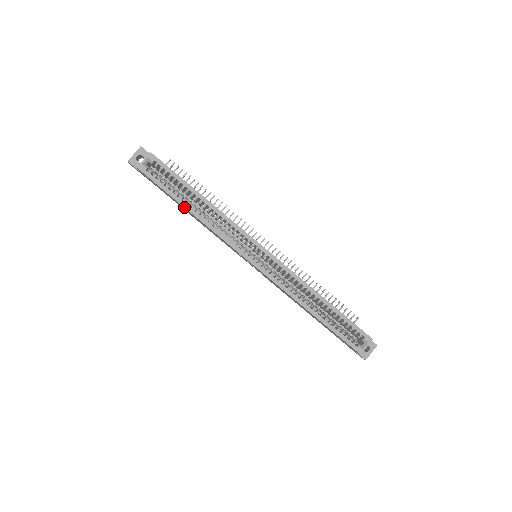
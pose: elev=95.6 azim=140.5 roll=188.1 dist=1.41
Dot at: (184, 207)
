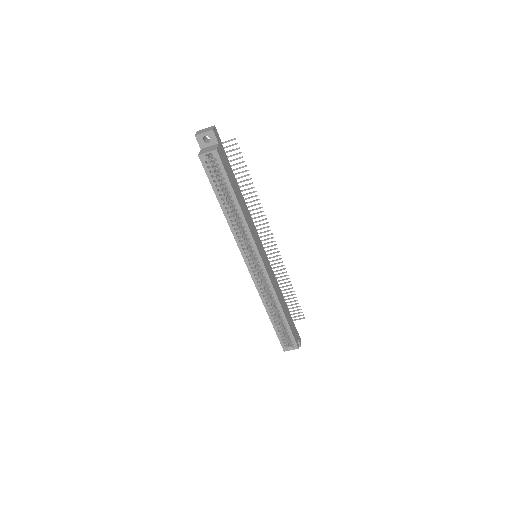
Dot at: (220, 205)
